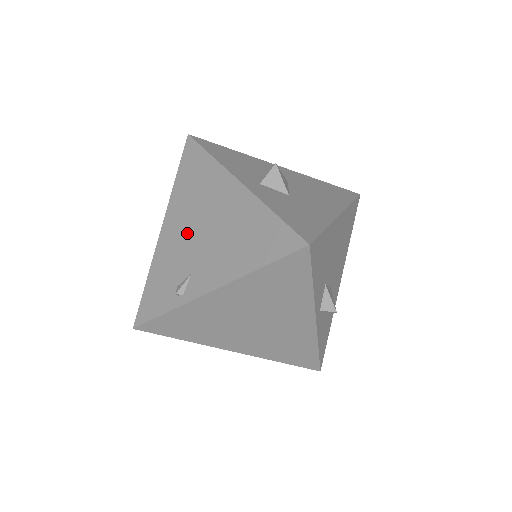
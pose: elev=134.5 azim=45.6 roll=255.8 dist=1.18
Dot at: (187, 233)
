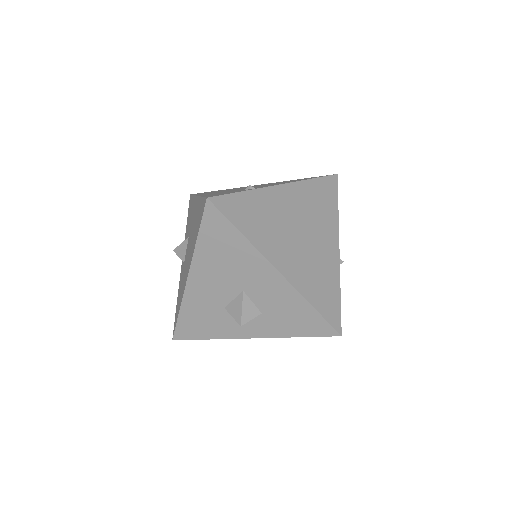
Dot at: (231, 190)
